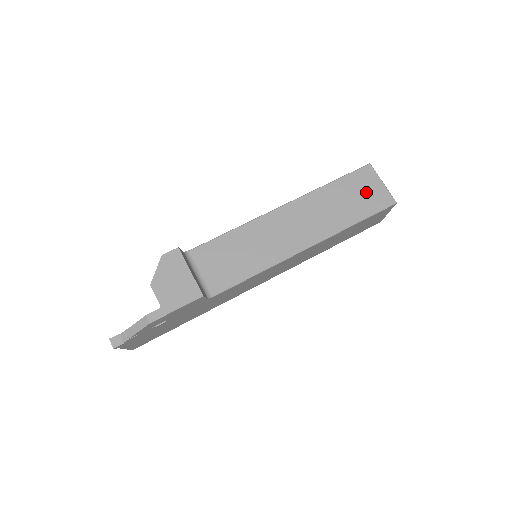
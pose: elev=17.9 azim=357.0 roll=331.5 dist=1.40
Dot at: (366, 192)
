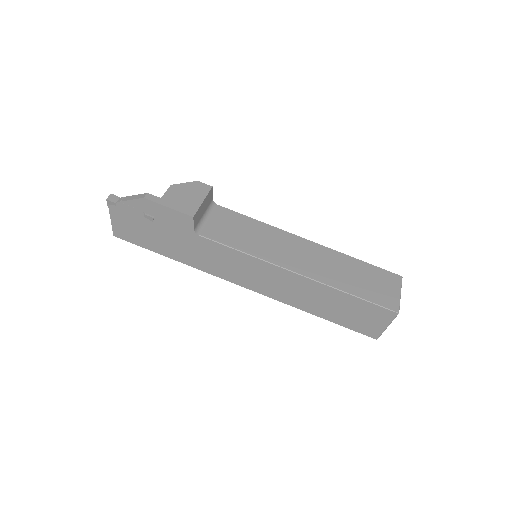
Dot at: (380, 286)
